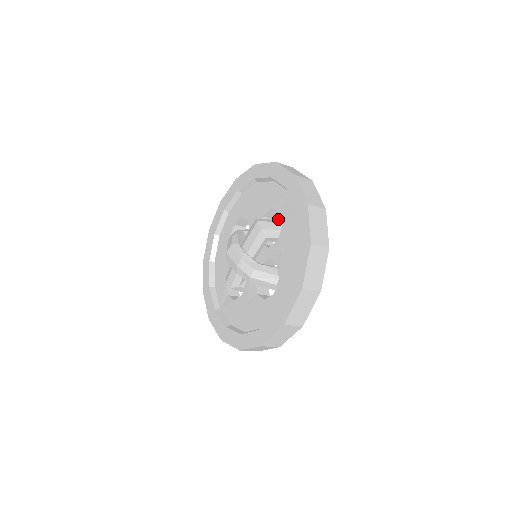
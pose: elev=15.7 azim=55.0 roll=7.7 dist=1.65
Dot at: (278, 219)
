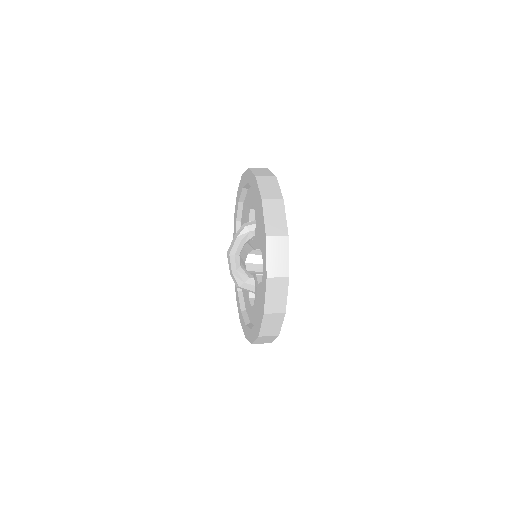
Dot at: occluded
